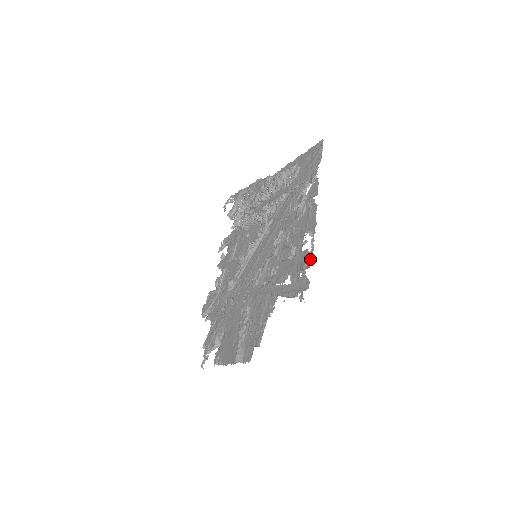
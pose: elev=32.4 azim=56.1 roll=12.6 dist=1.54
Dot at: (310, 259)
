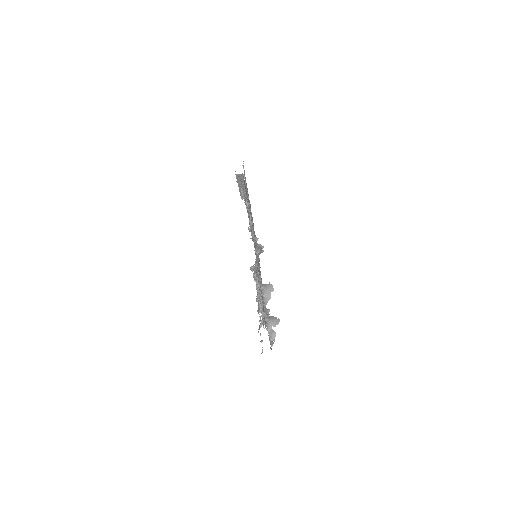
Dot at: occluded
